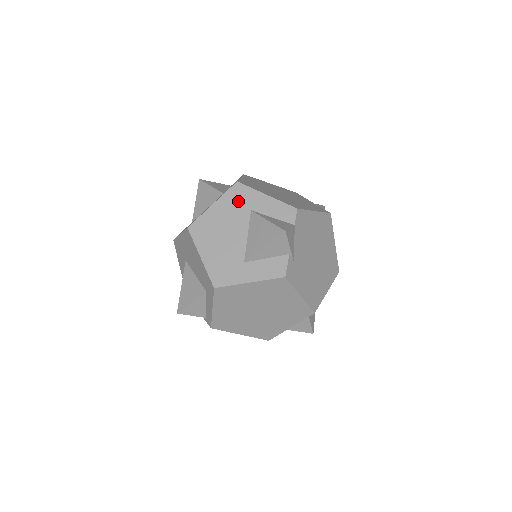
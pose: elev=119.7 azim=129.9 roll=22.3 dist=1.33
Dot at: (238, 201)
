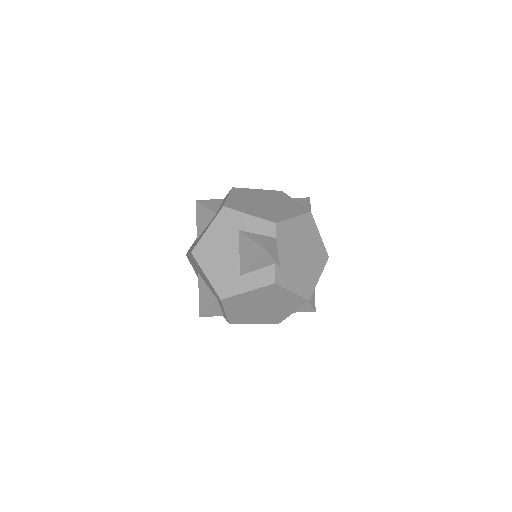
Dot at: (227, 224)
